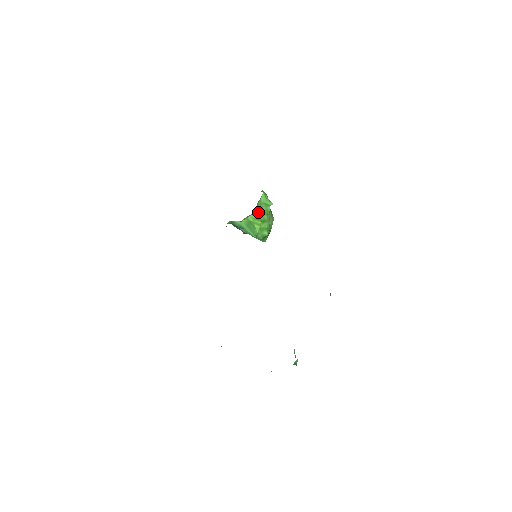
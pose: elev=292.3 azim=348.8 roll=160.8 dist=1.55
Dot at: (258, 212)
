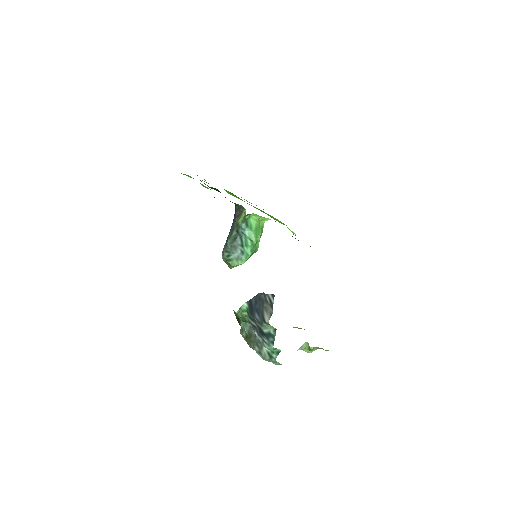
Dot at: occluded
